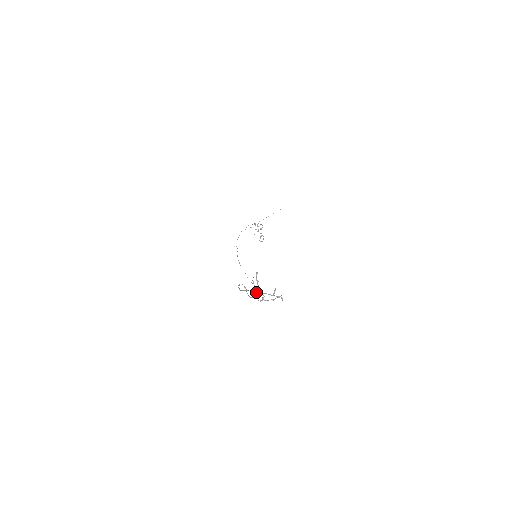
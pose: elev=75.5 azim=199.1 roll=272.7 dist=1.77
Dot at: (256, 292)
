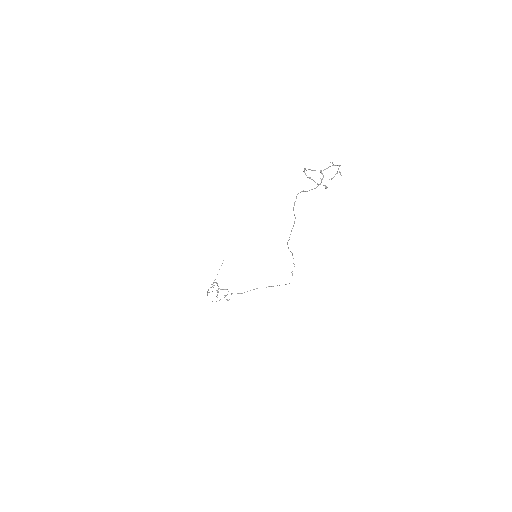
Dot at: (321, 172)
